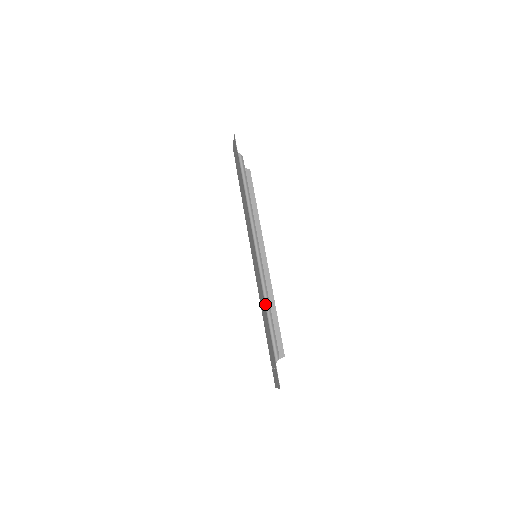
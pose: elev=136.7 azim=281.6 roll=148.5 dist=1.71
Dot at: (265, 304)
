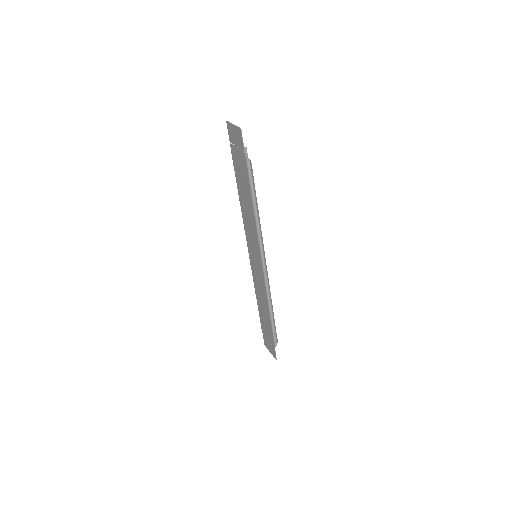
Dot at: (269, 308)
